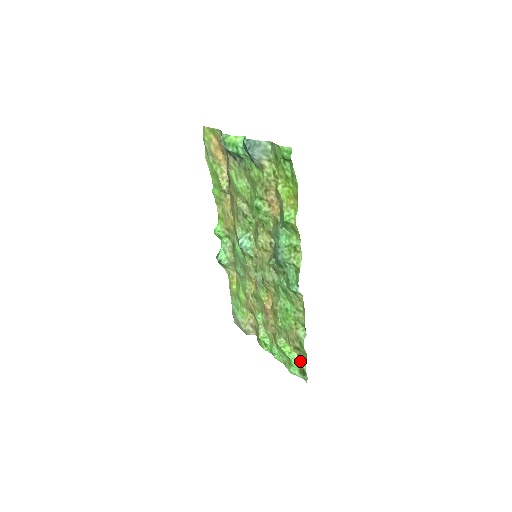
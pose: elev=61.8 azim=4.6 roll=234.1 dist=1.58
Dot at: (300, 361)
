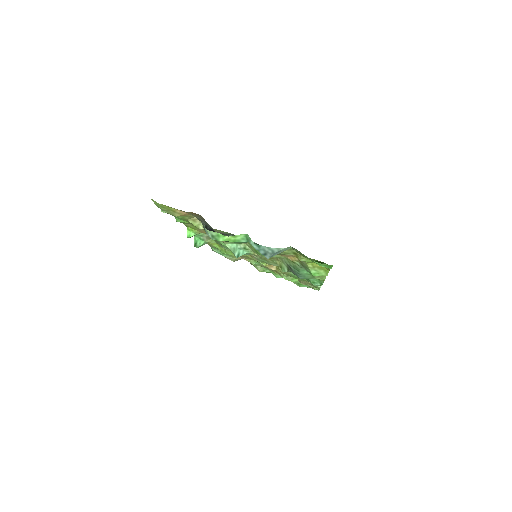
Dot at: occluded
